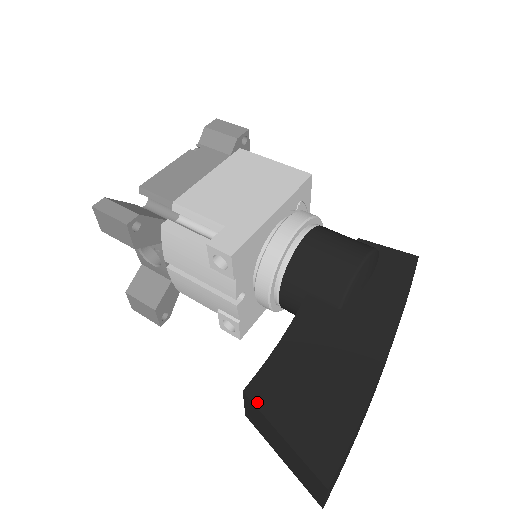
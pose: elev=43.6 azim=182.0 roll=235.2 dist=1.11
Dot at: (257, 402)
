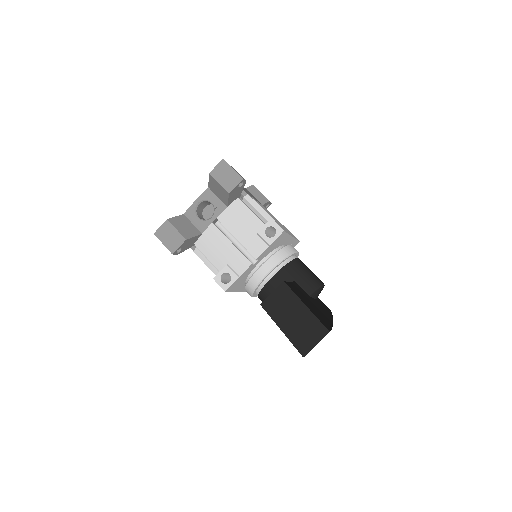
Dot at: (291, 289)
